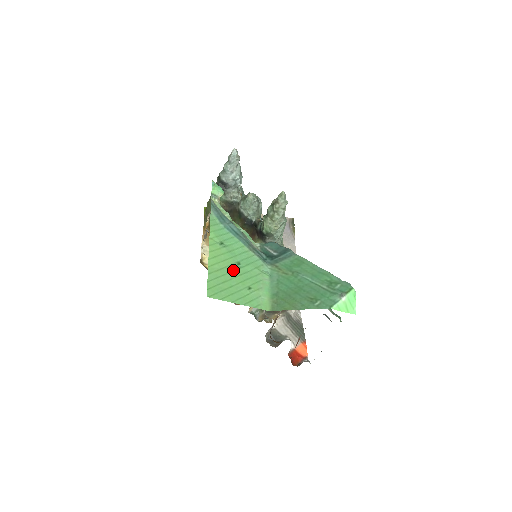
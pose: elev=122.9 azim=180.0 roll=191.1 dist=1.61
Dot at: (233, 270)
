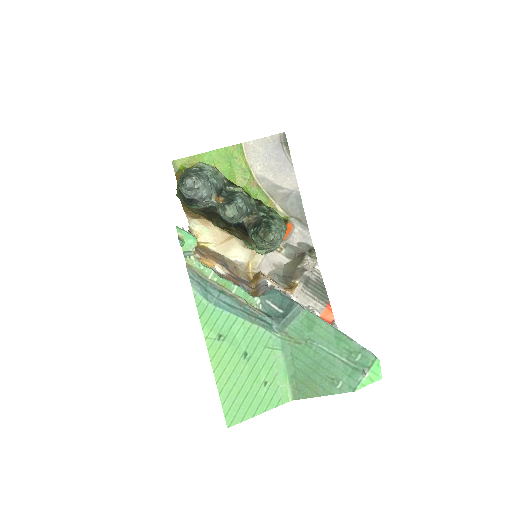
Dot at: (242, 369)
